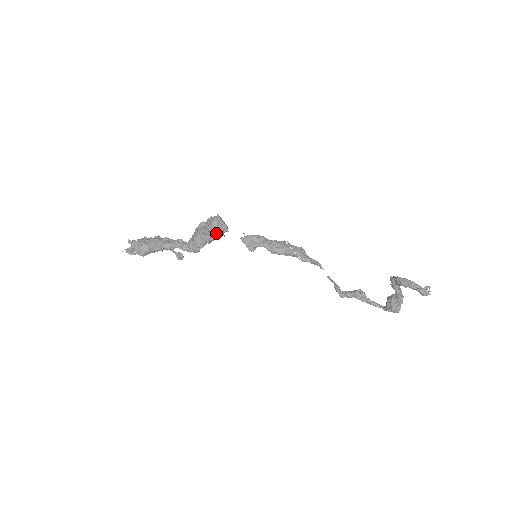
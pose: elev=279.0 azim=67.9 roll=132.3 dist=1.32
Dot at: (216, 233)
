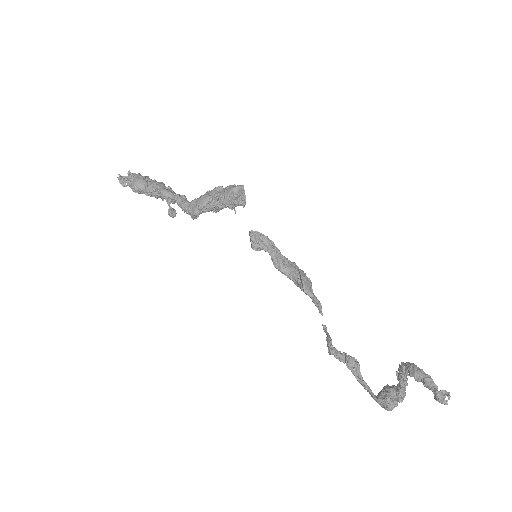
Dot at: (230, 200)
